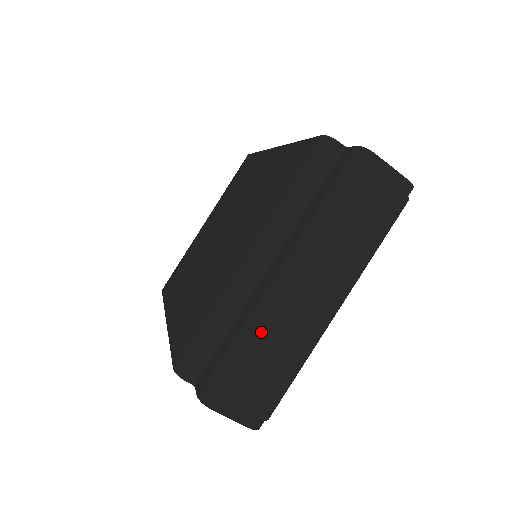
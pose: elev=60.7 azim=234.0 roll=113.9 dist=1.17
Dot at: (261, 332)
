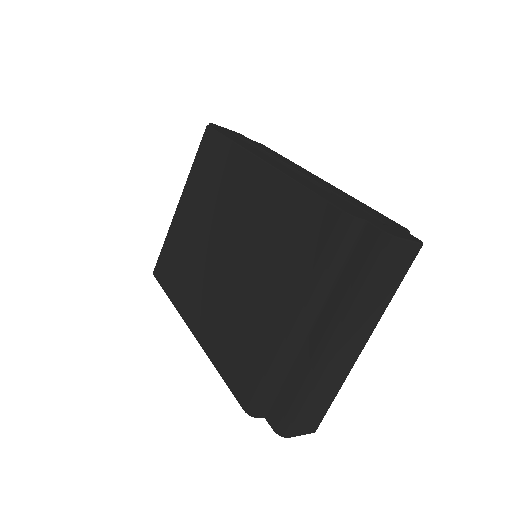
Dot at: (318, 384)
